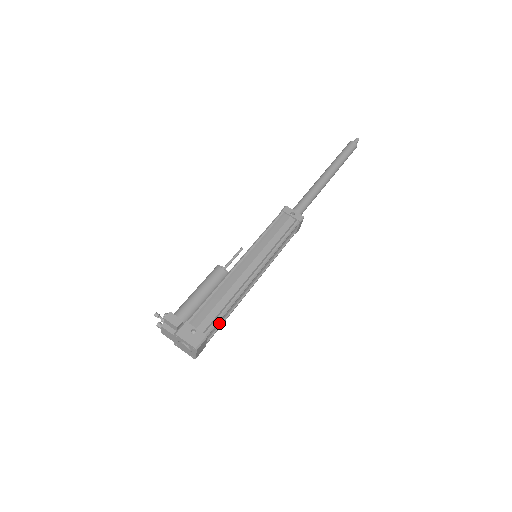
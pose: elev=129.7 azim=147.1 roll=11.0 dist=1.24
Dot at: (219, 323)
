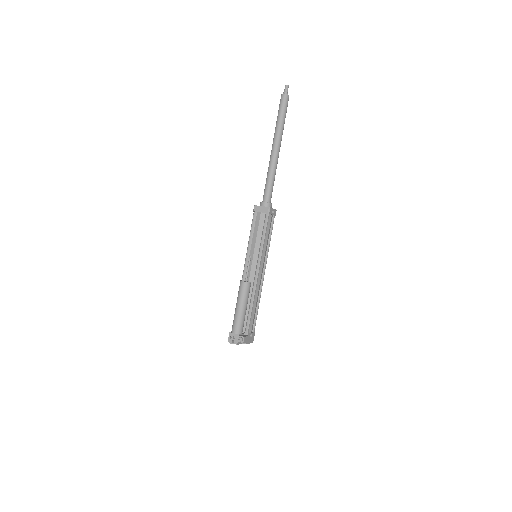
Dot at: occluded
